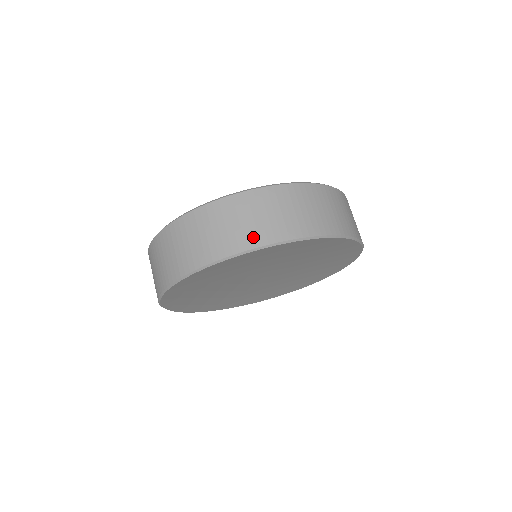
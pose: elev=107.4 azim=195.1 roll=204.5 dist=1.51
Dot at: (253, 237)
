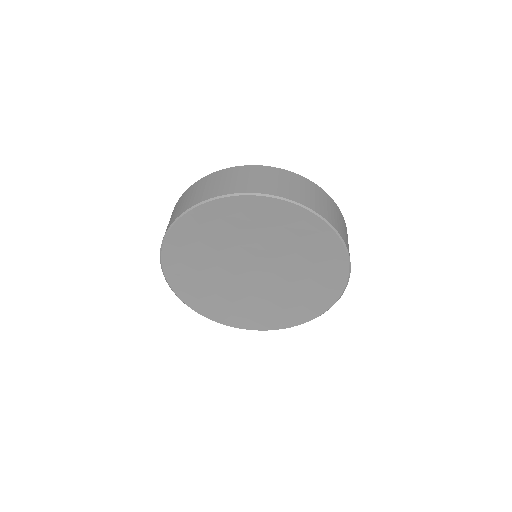
Dot at: (214, 192)
